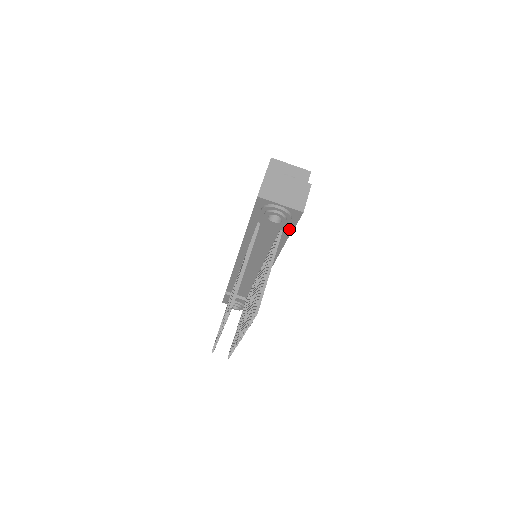
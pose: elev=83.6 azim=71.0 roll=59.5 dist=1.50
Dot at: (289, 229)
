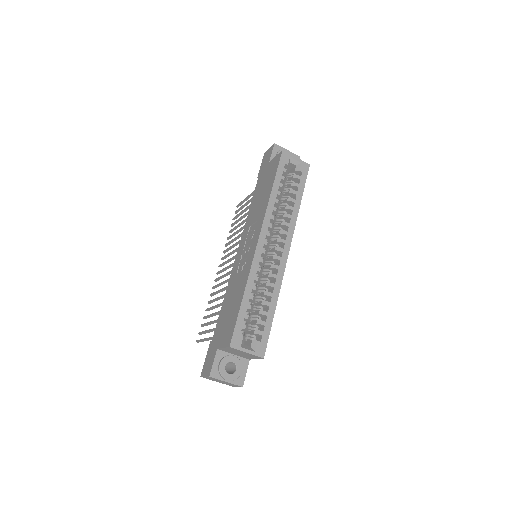
Dot at: occluded
